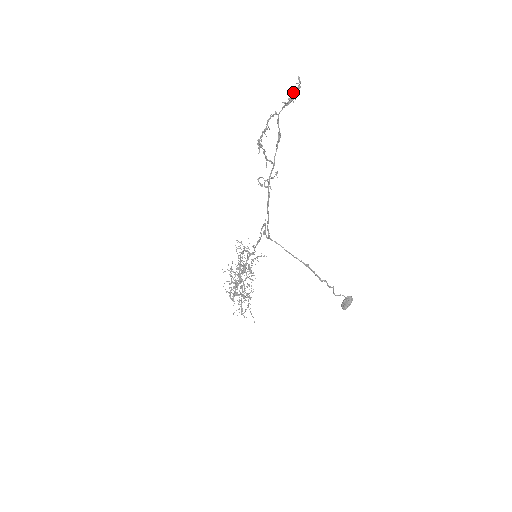
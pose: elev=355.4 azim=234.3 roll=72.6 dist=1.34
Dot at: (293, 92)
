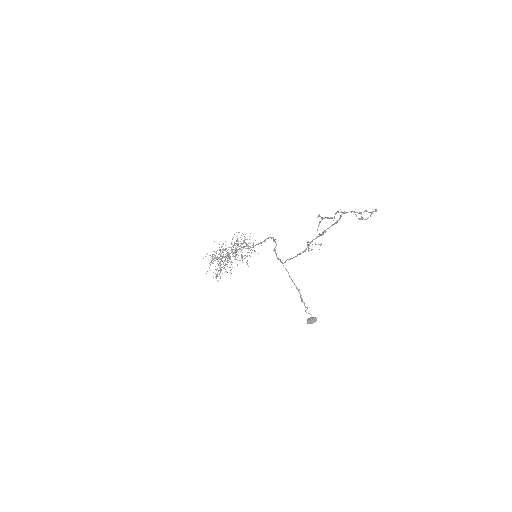
Dot at: (365, 211)
